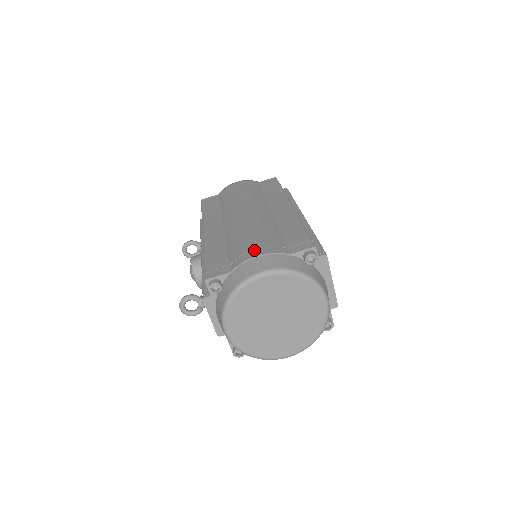
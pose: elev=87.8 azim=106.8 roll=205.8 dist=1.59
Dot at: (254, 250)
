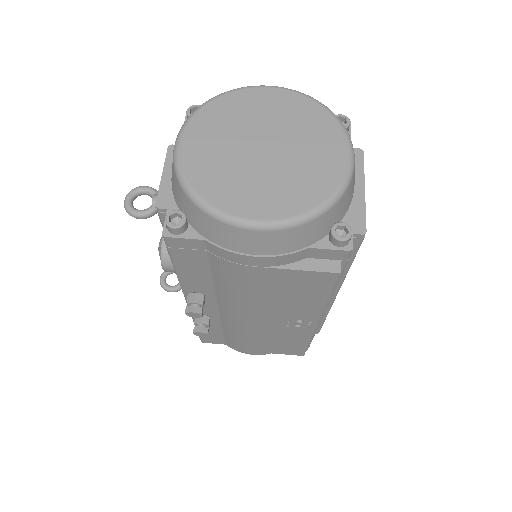
Dot at: occluded
